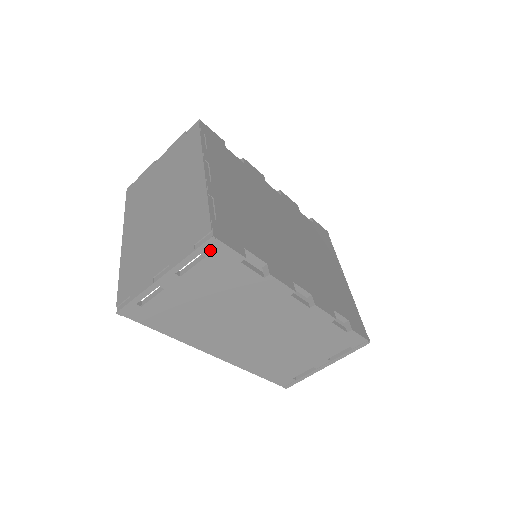
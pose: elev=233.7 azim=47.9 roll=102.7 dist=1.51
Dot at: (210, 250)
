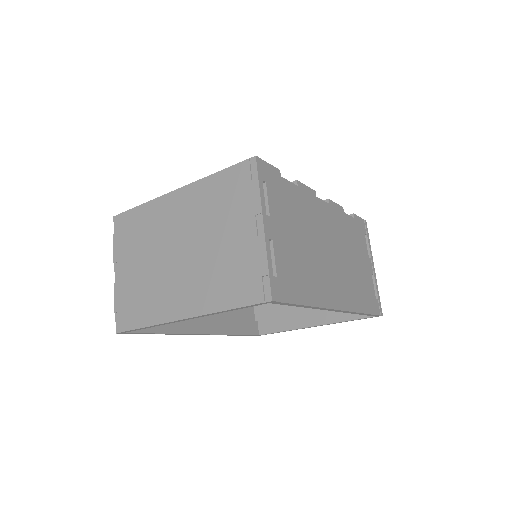
Dot at: (263, 173)
